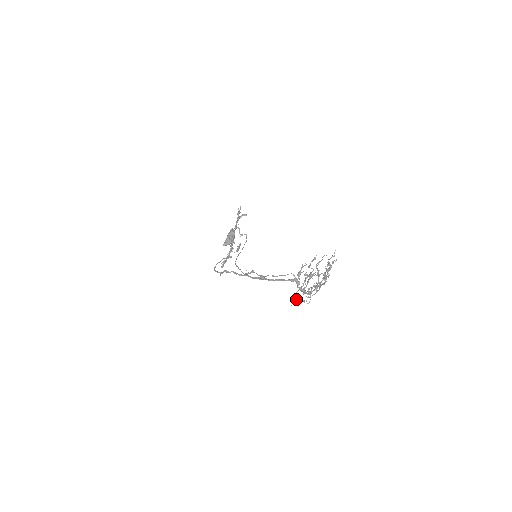
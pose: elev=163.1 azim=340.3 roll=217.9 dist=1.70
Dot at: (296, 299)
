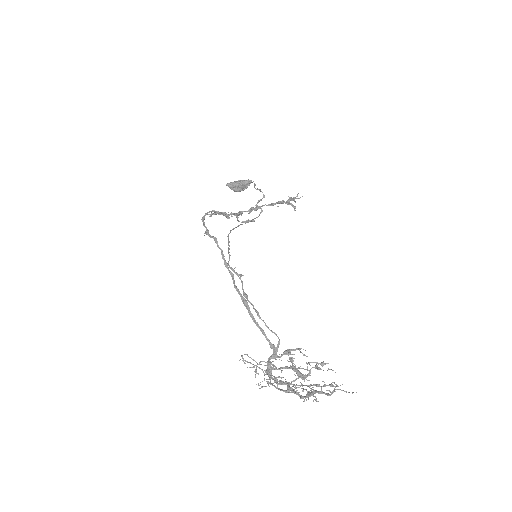
Dot at: occluded
